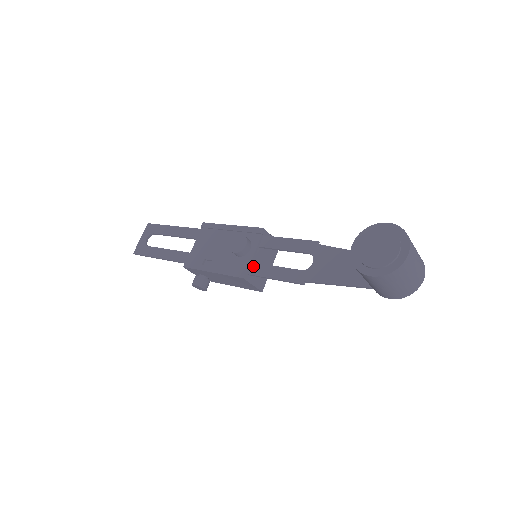
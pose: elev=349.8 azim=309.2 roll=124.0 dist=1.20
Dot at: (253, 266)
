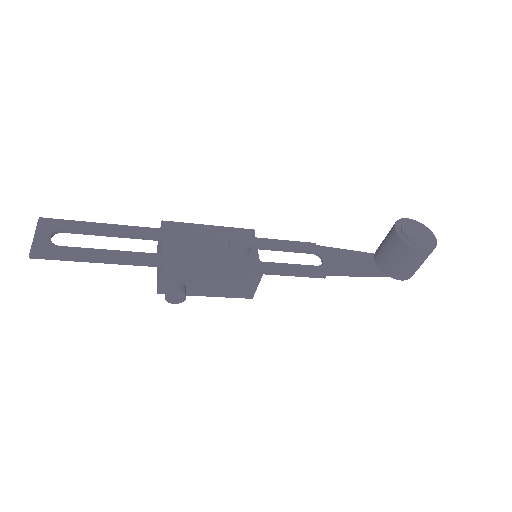
Dot at: (262, 264)
